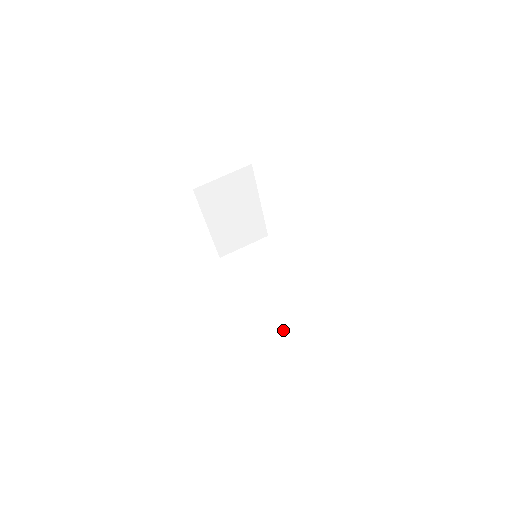
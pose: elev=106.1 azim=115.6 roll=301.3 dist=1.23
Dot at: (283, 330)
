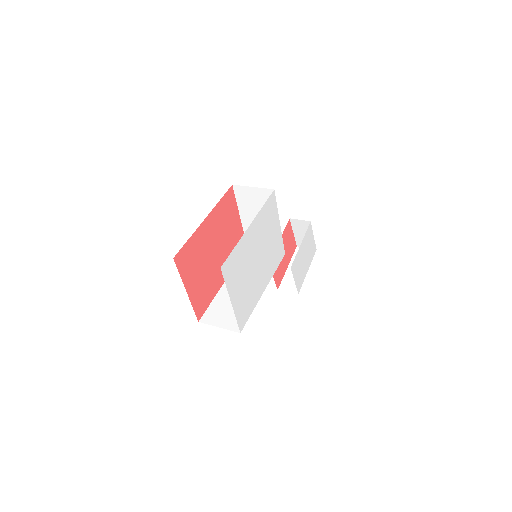
Dot at: (226, 307)
